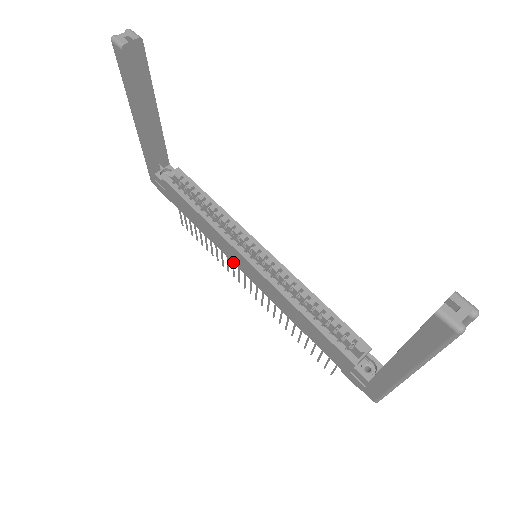
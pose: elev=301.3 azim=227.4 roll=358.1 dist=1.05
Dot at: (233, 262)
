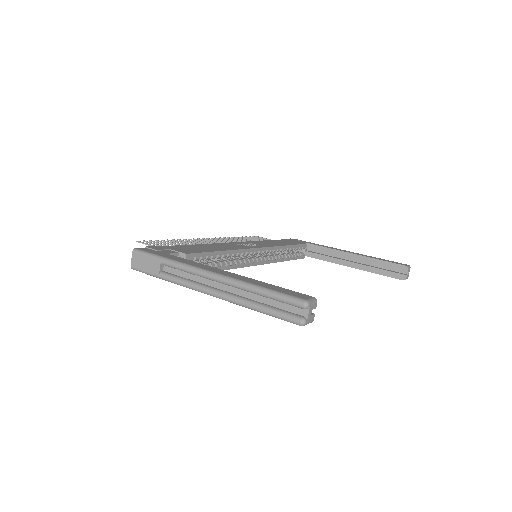
Dot at: occluded
